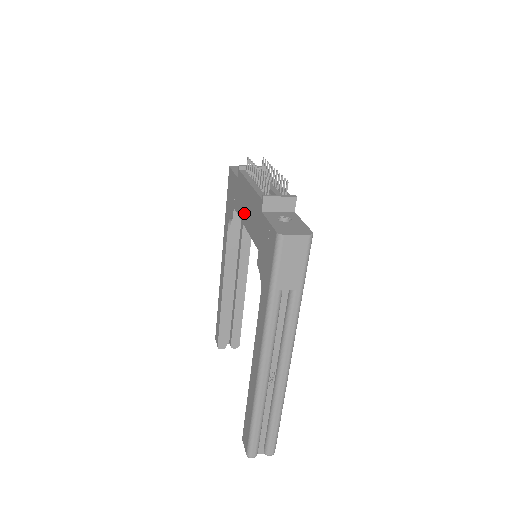
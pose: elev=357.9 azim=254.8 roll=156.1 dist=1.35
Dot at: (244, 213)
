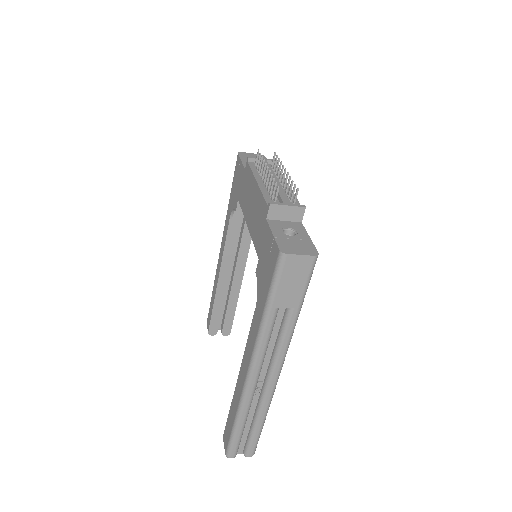
Dot at: (248, 211)
